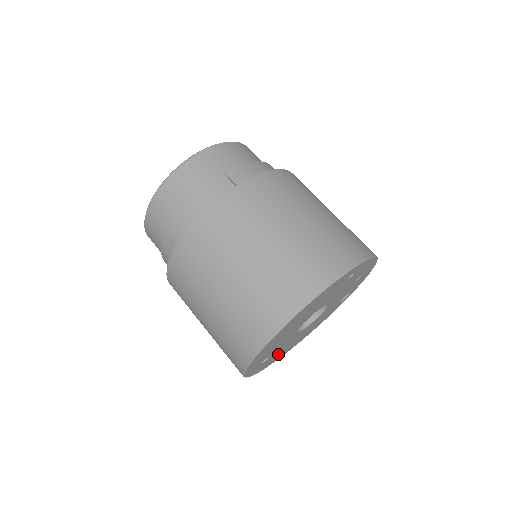
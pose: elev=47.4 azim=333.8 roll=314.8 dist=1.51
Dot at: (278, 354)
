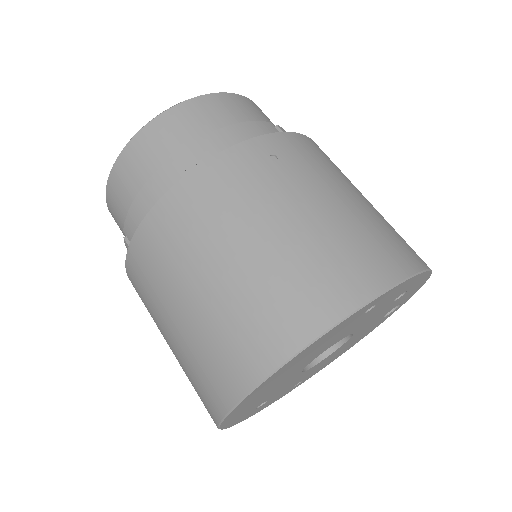
Dot at: (292, 386)
